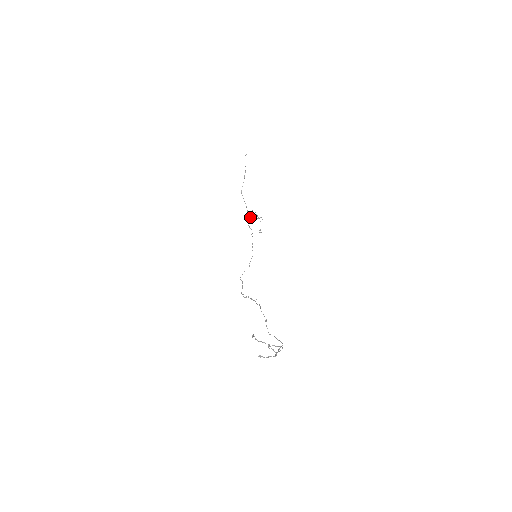
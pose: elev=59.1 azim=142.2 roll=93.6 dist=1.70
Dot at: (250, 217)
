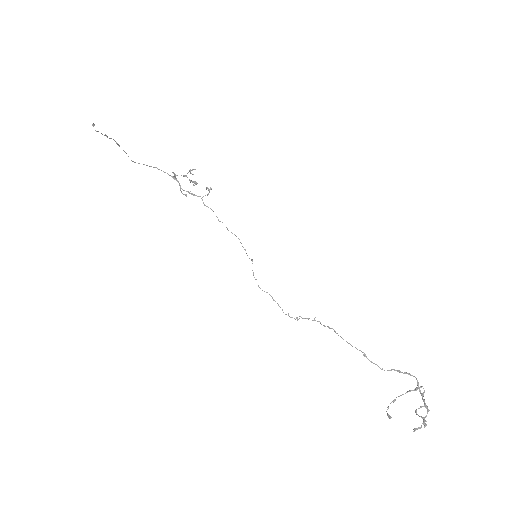
Dot at: (174, 177)
